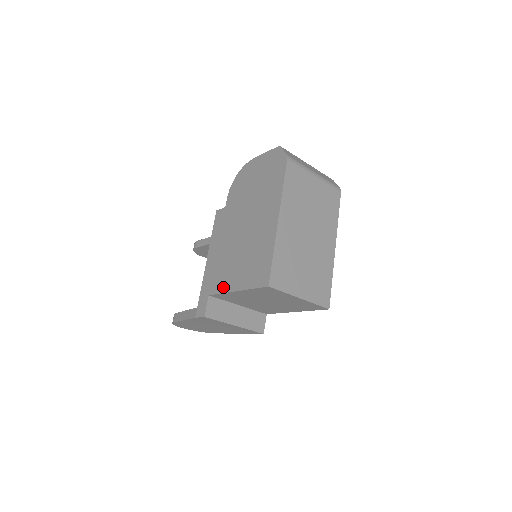
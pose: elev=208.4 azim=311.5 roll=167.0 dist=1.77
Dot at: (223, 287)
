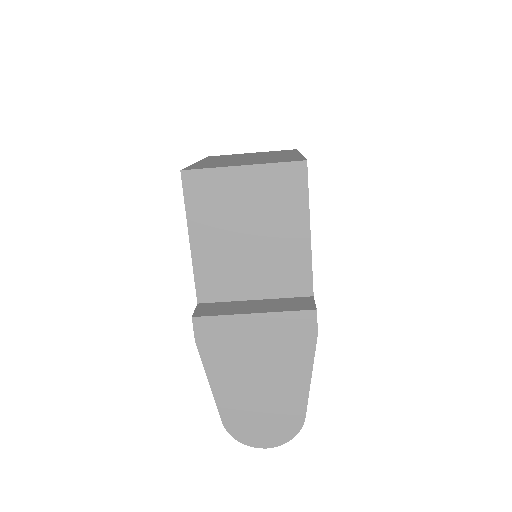
Dot at: occluded
